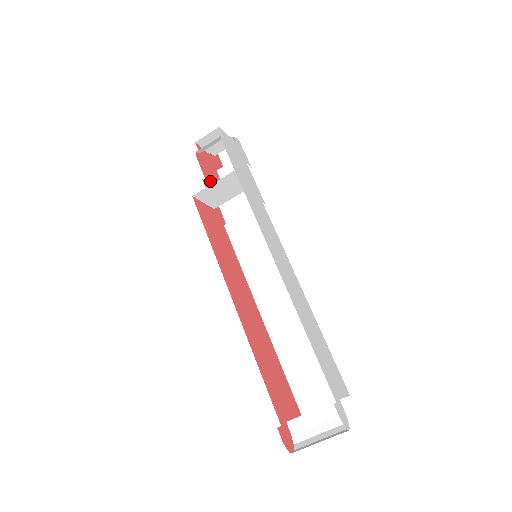
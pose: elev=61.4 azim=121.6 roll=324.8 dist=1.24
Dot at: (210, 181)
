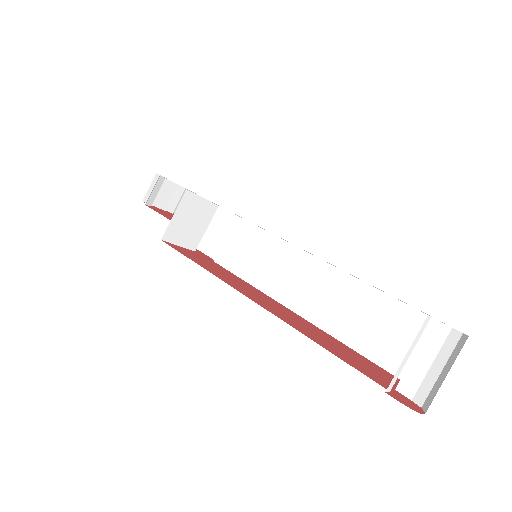
Dot at: occluded
